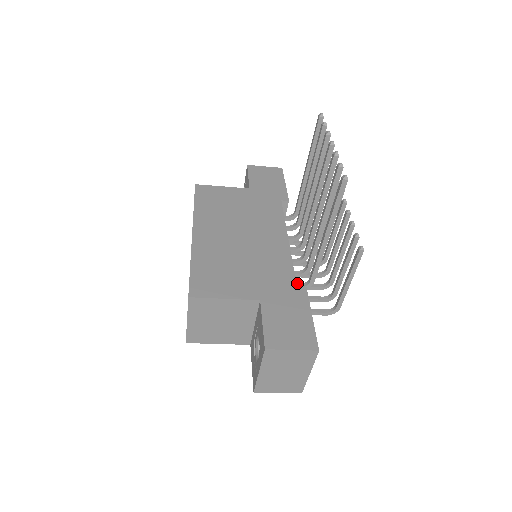
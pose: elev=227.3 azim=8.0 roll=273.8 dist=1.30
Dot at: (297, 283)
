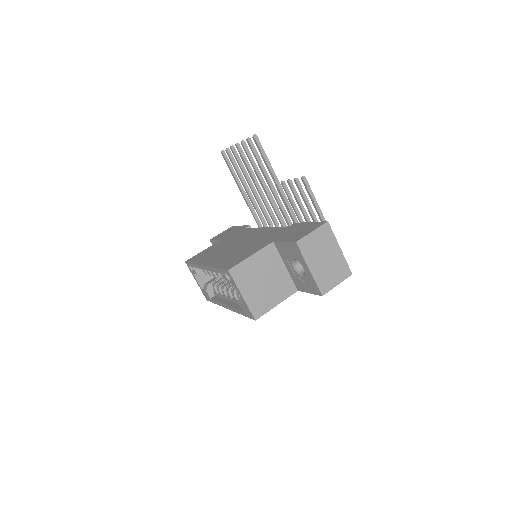
Dot at: occluded
